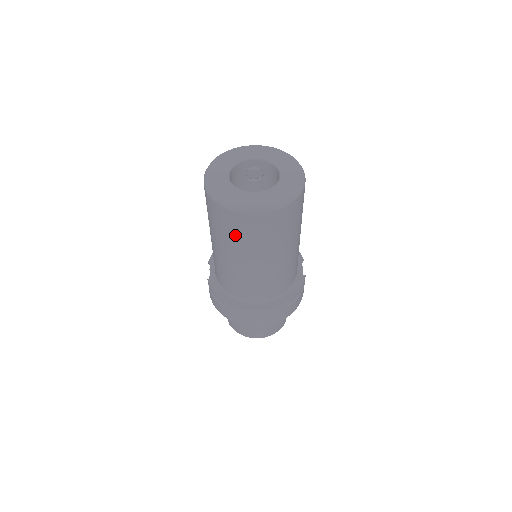
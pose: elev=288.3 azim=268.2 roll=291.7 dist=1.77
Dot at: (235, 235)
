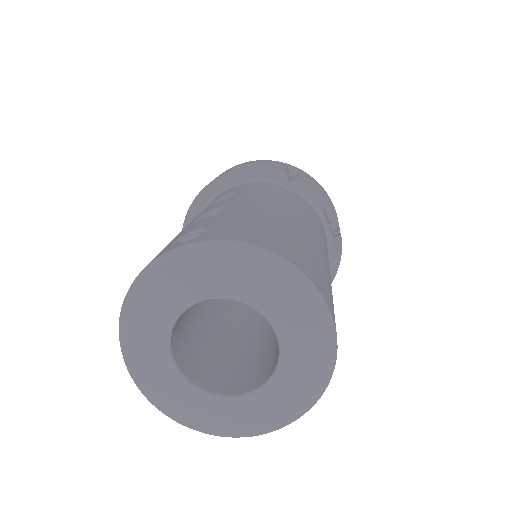
Dot at: occluded
